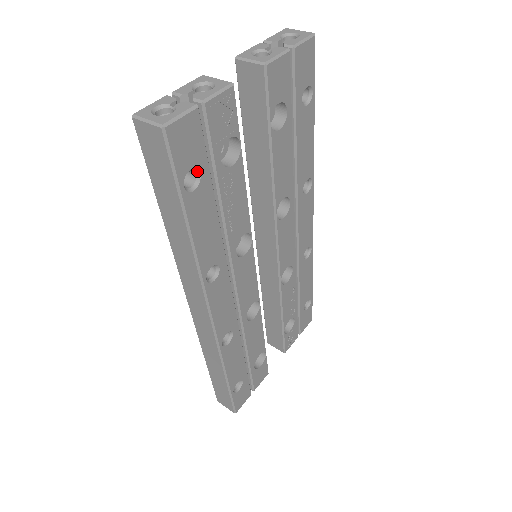
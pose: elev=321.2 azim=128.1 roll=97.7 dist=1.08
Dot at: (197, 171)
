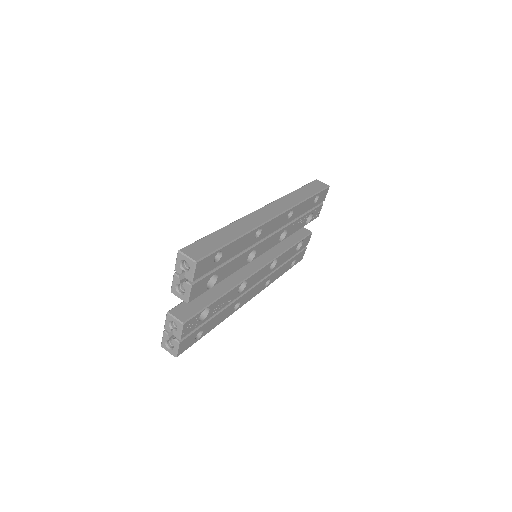
Dot at: occluded
